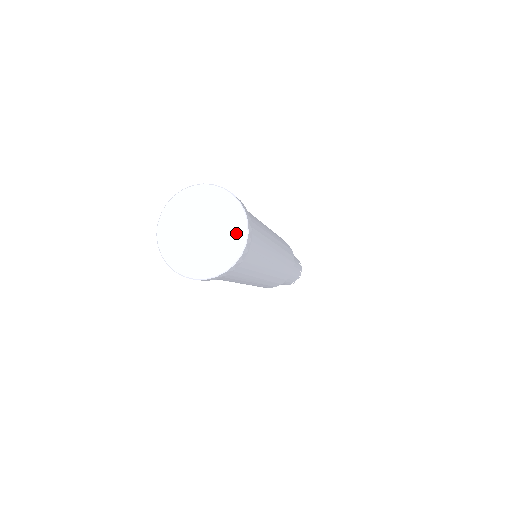
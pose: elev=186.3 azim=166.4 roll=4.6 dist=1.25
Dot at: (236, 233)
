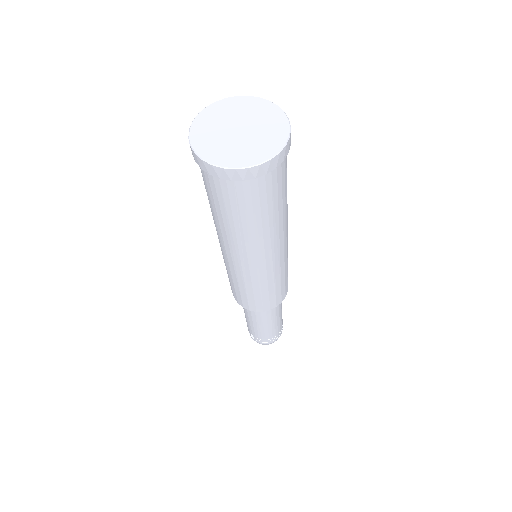
Dot at: (277, 122)
